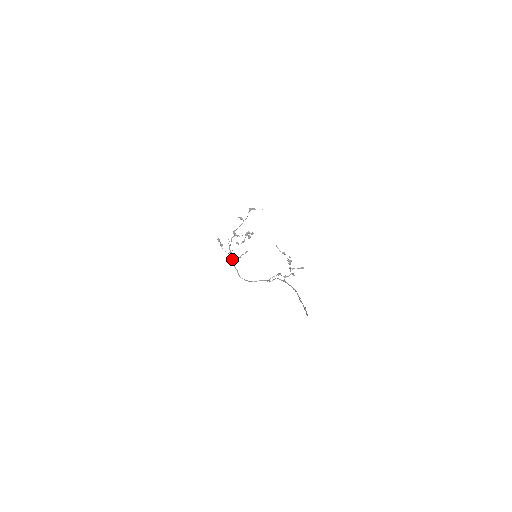
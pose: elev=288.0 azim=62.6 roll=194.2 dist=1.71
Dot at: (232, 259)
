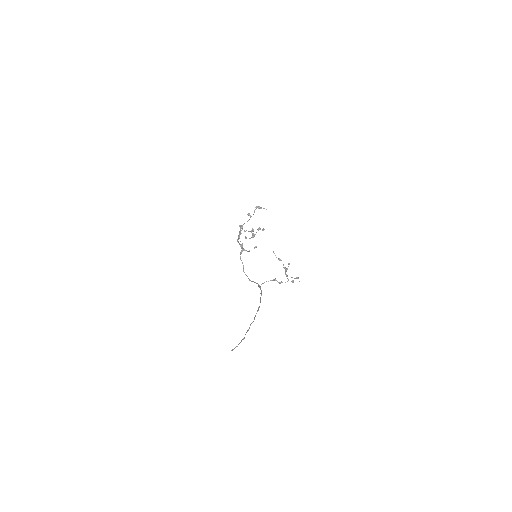
Dot at: (241, 252)
